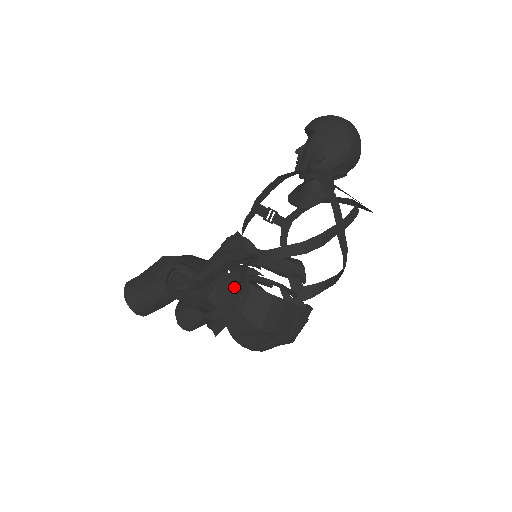
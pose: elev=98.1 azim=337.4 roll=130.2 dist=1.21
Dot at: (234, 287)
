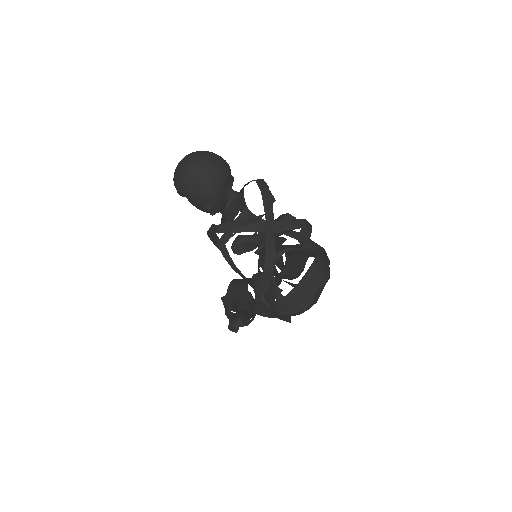
Dot at: (267, 304)
